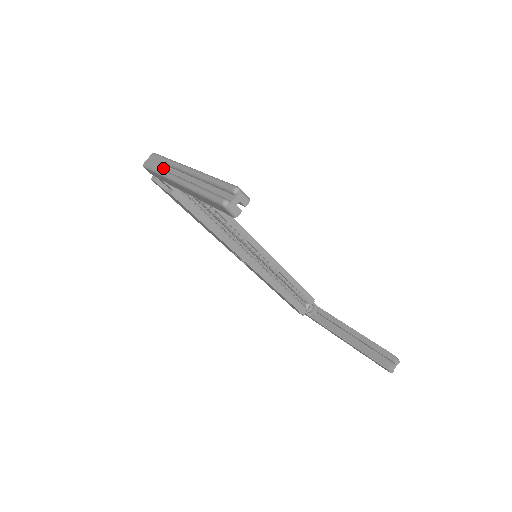
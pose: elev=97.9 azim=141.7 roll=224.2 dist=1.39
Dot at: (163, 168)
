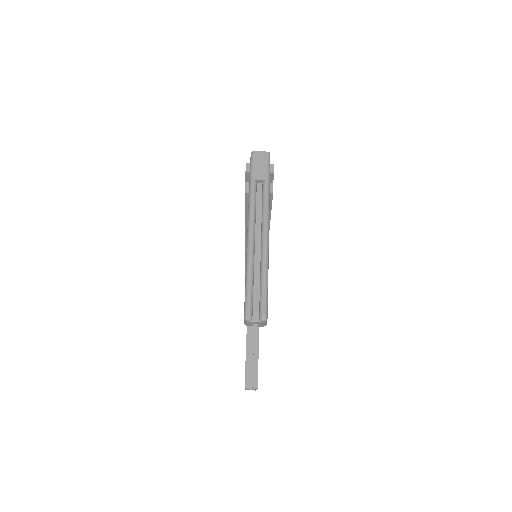
Dot at: (258, 184)
